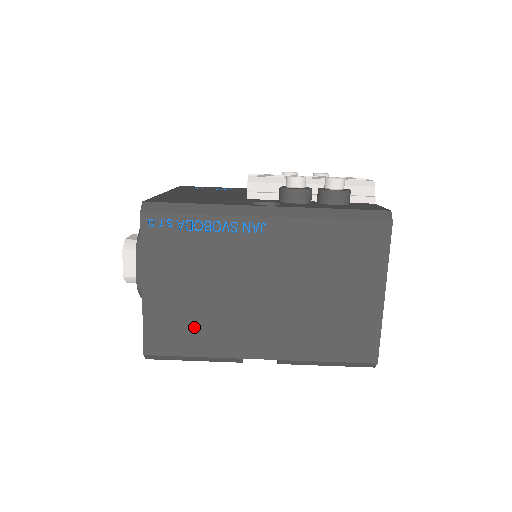
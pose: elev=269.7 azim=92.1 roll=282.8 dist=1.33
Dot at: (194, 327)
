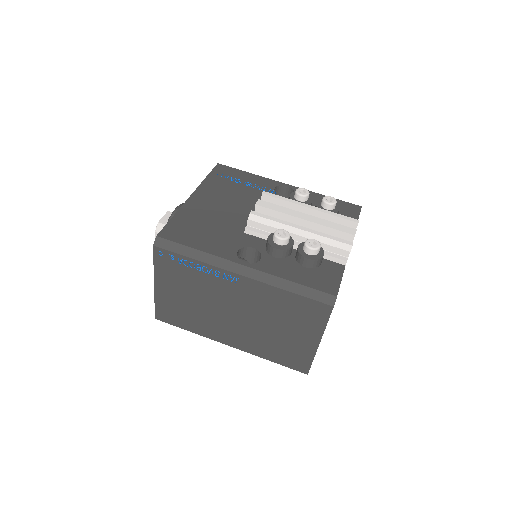
Dot at: (187, 316)
